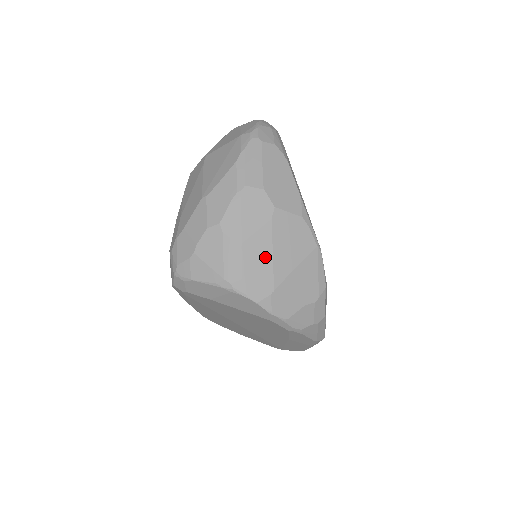
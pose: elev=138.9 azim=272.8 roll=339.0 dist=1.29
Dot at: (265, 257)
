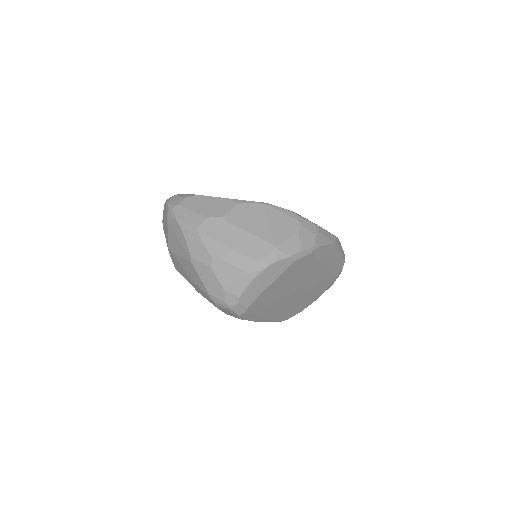
Dot at: (250, 239)
